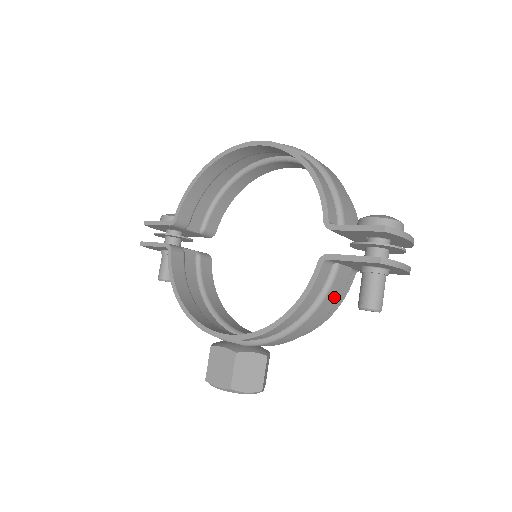
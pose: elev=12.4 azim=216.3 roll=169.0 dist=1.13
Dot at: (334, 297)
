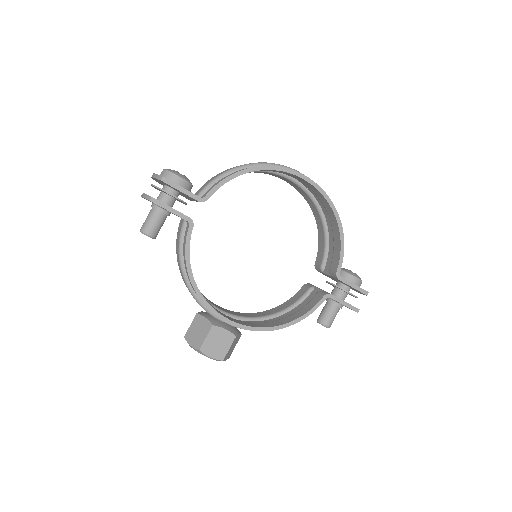
Dot at: occluded
